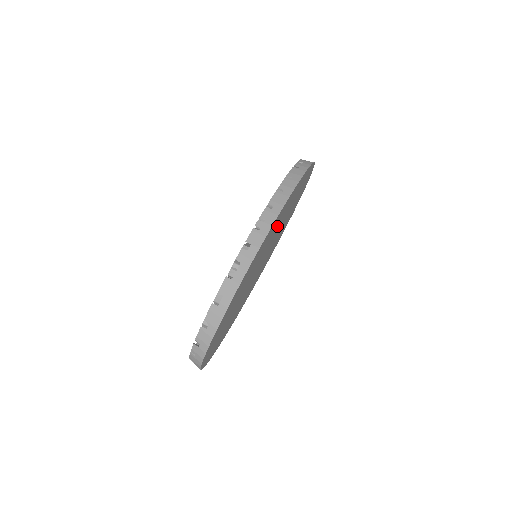
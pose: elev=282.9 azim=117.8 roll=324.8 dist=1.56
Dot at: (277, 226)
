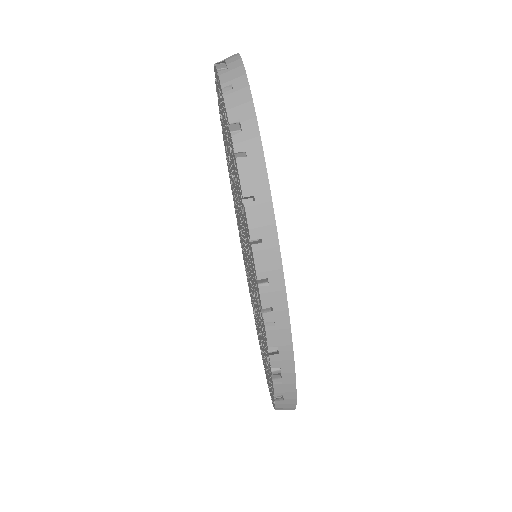
Dot at: occluded
